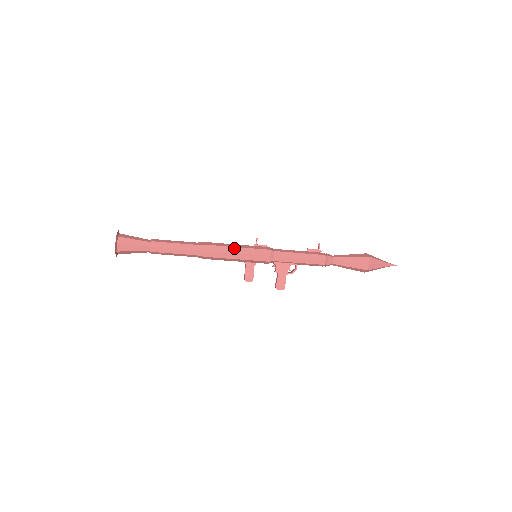
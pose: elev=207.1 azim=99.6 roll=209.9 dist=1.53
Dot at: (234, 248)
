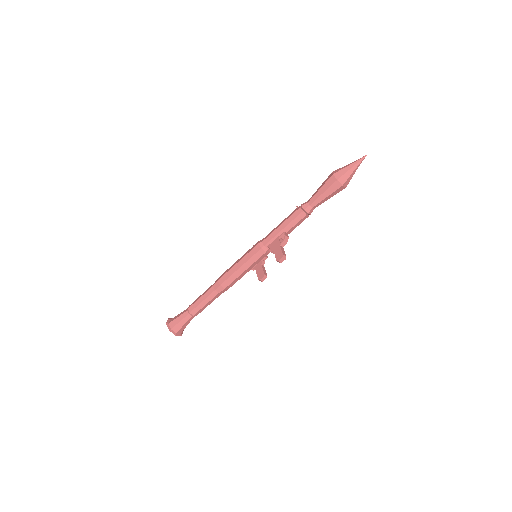
Dot at: (235, 263)
